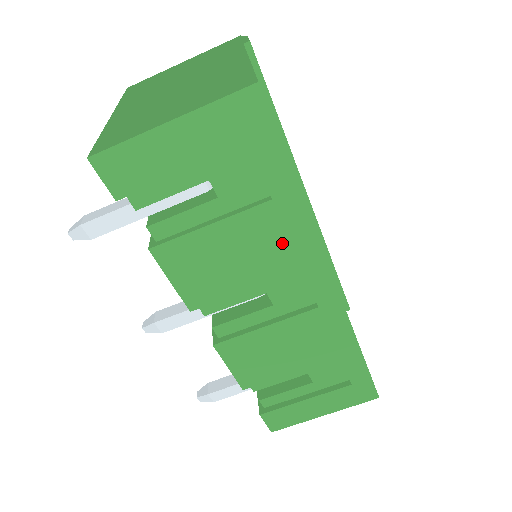
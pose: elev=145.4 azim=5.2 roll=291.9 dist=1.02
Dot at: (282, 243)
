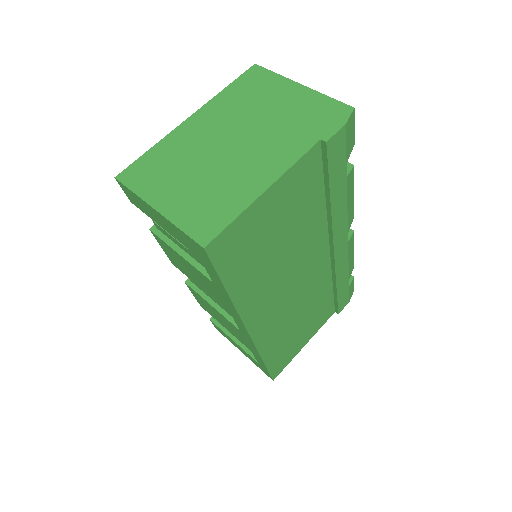
Dot at: (220, 298)
